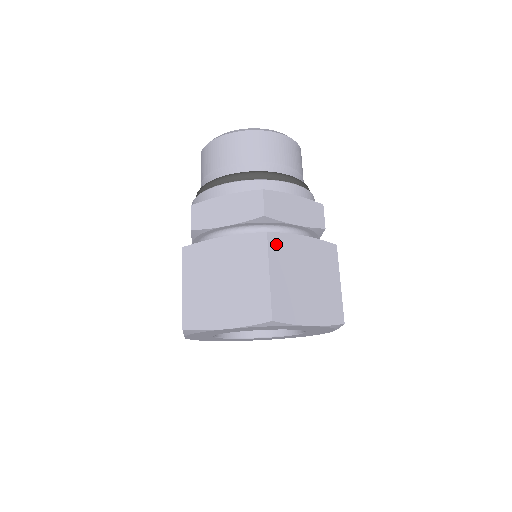
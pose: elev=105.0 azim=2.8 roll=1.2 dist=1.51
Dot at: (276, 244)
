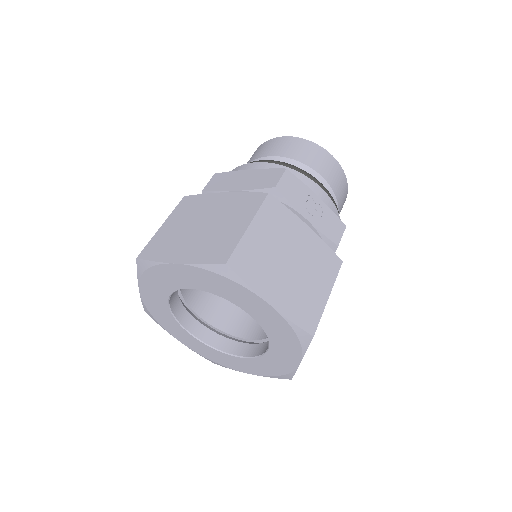
Dot at: (187, 203)
